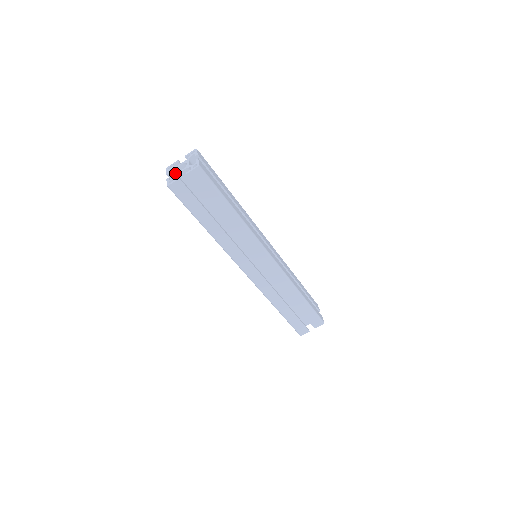
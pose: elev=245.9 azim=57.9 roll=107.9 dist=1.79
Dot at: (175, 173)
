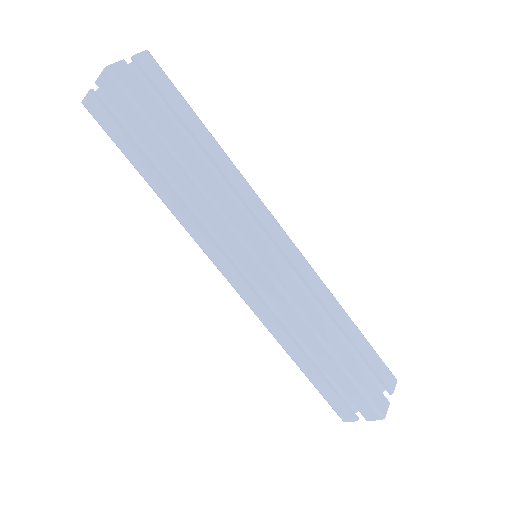
Dot at: occluded
